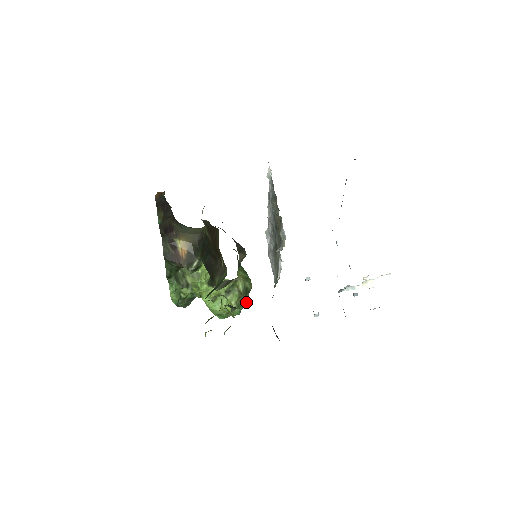
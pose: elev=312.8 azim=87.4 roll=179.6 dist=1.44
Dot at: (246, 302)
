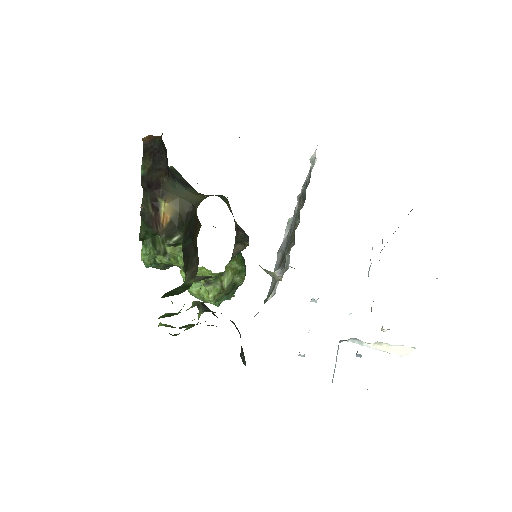
Dot at: (231, 295)
